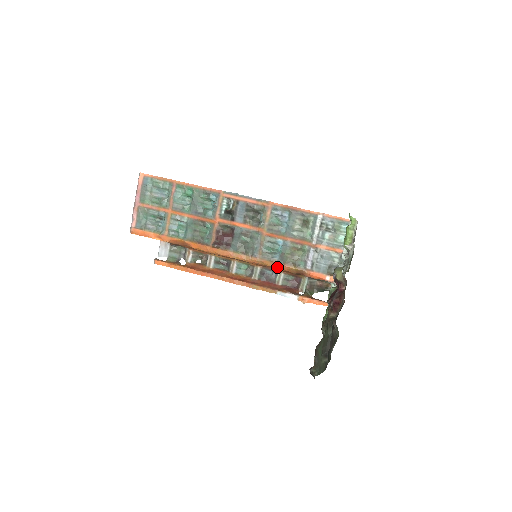
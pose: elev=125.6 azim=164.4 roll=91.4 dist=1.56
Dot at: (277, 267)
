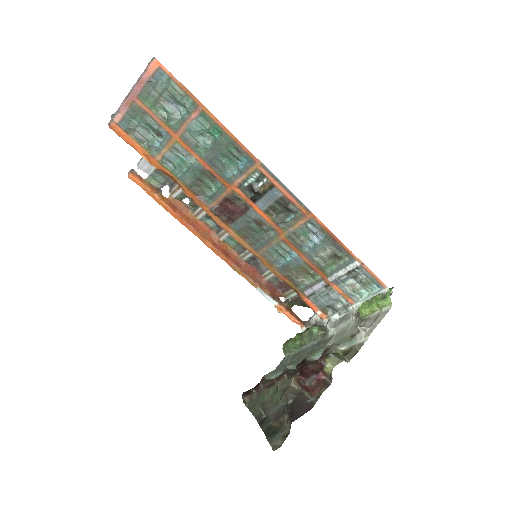
Dot at: (273, 272)
